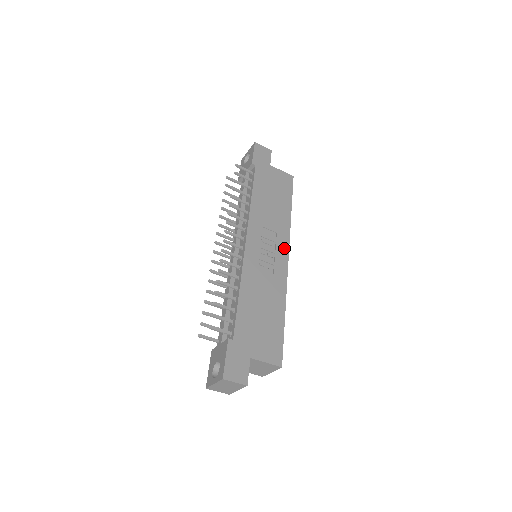
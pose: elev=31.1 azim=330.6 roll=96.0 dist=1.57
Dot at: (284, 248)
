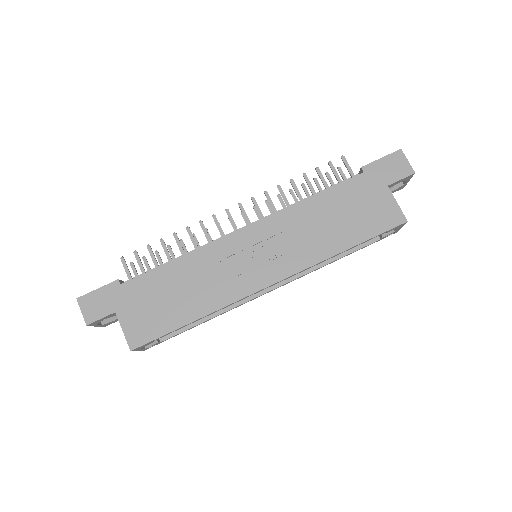
Dot at: (279, 272)
